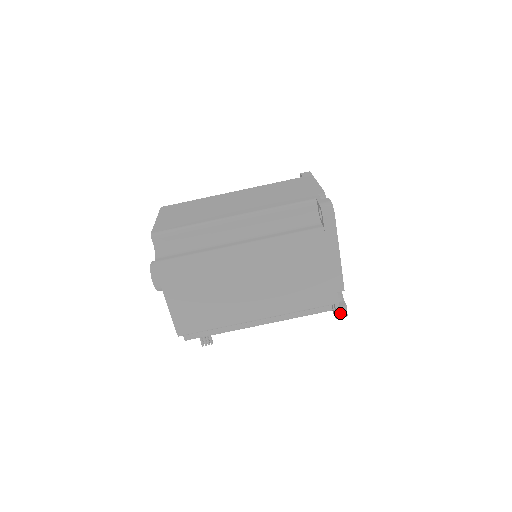
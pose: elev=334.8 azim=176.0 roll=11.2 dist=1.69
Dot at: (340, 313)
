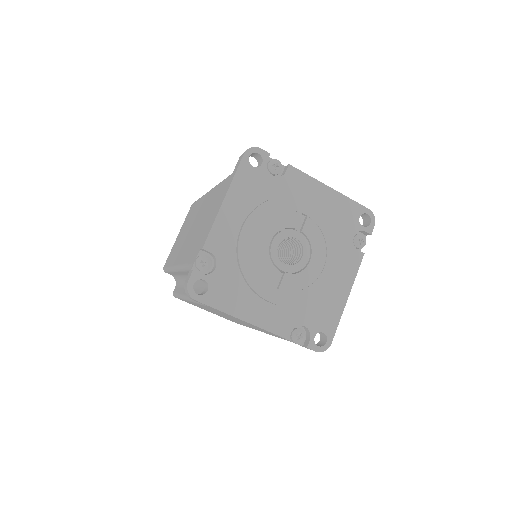
Dot at: occluded
